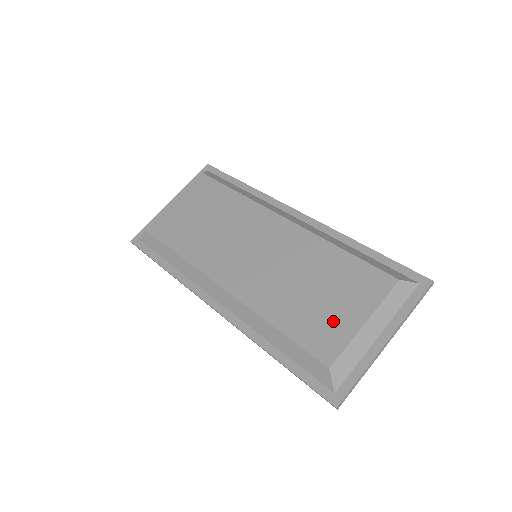
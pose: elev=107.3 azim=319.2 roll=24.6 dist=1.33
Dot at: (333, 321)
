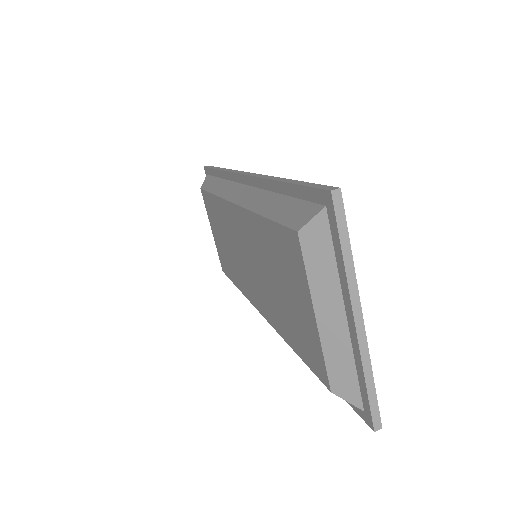
Dot at: (303, 325)
